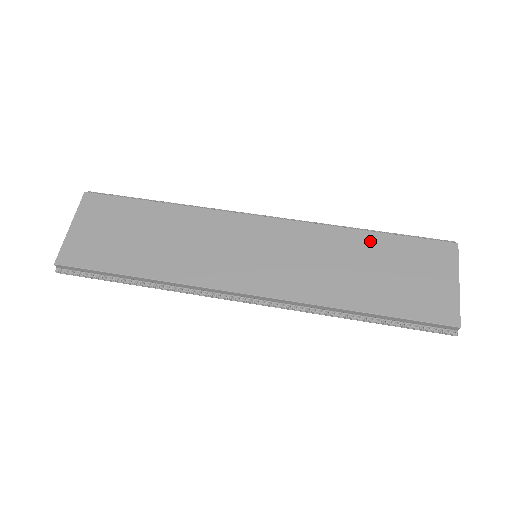
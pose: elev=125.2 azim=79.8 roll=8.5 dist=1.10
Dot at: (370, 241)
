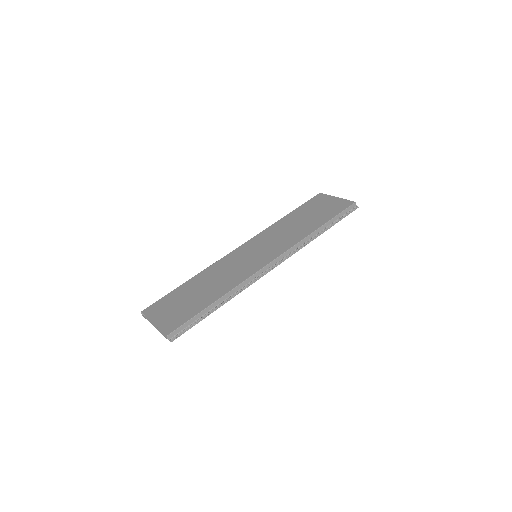
Dot at: (291, 216)
